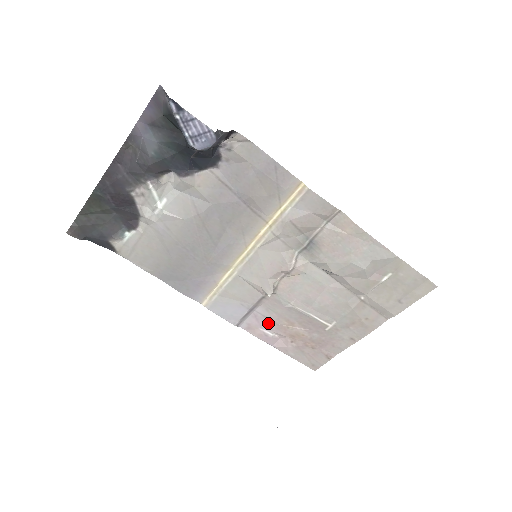
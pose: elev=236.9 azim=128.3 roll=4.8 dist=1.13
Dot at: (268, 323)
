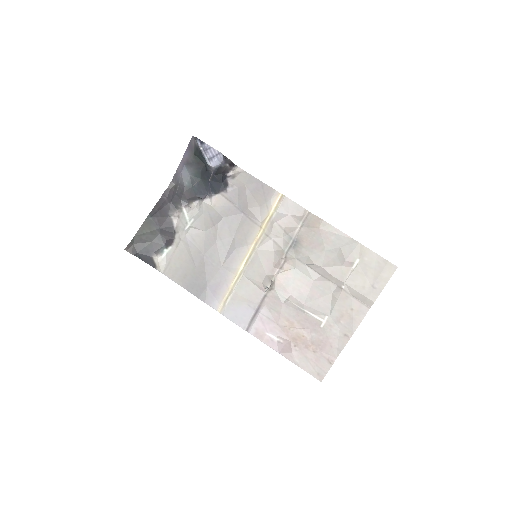
Dot at: (272, 326)
